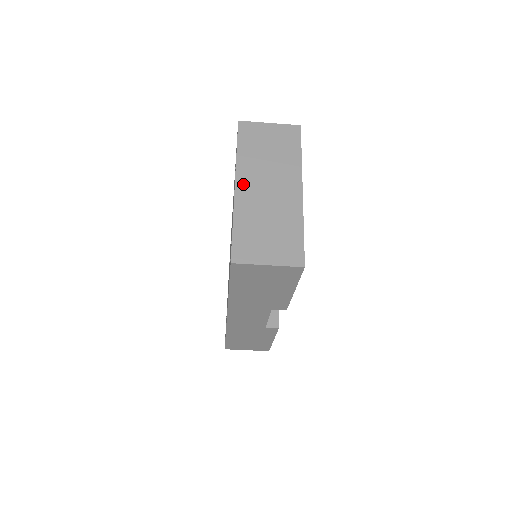
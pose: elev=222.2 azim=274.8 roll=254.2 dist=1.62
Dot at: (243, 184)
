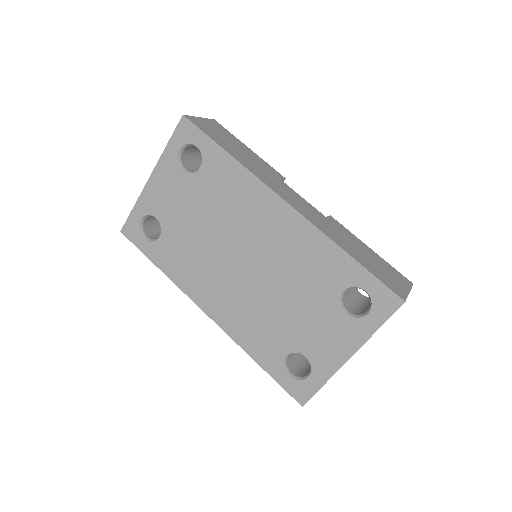
Dot at: occluded
